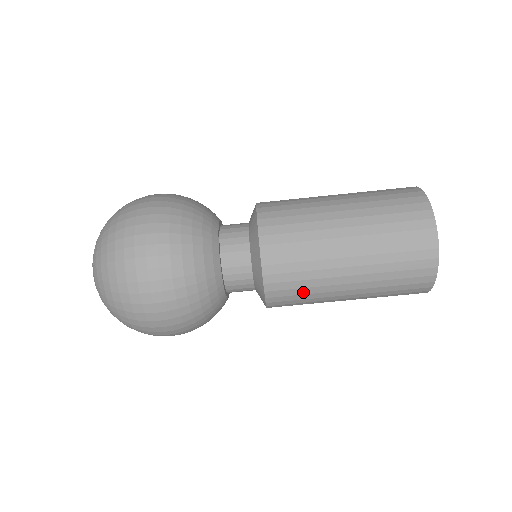
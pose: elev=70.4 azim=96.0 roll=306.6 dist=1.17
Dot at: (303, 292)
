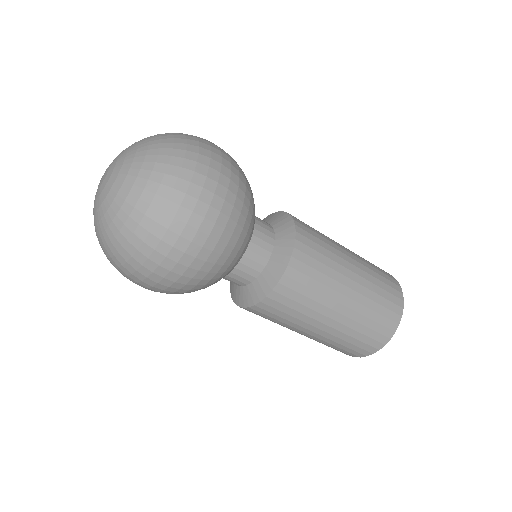
Dot at: (265, 318)
